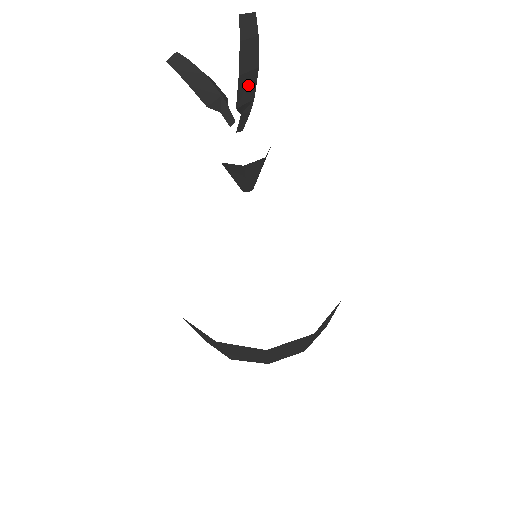
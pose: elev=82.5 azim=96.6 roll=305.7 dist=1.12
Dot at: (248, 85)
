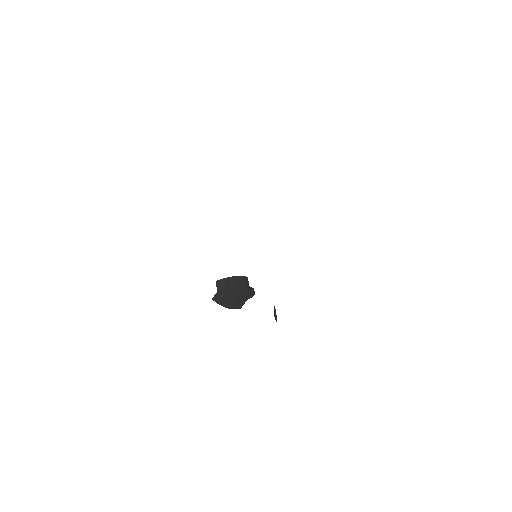
Dot at: occluded
